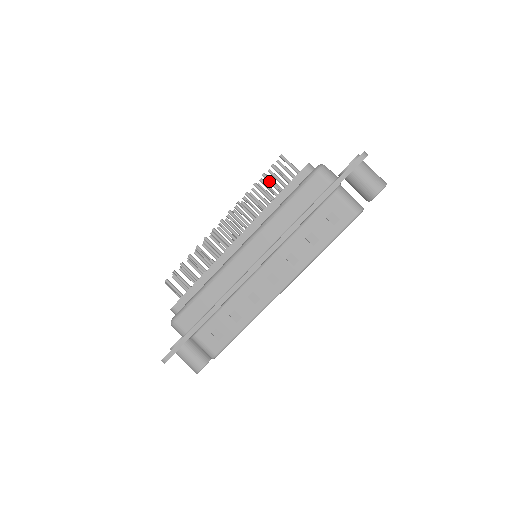
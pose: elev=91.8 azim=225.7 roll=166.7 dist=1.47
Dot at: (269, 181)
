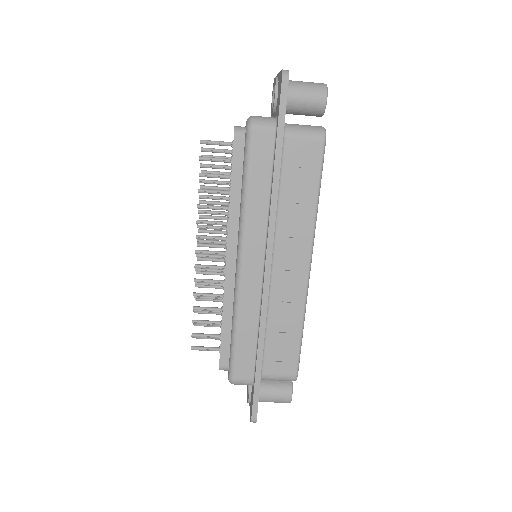
Dot at: (210, 176)
